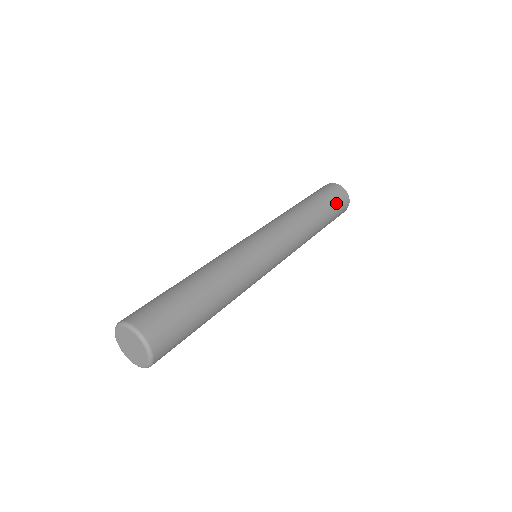
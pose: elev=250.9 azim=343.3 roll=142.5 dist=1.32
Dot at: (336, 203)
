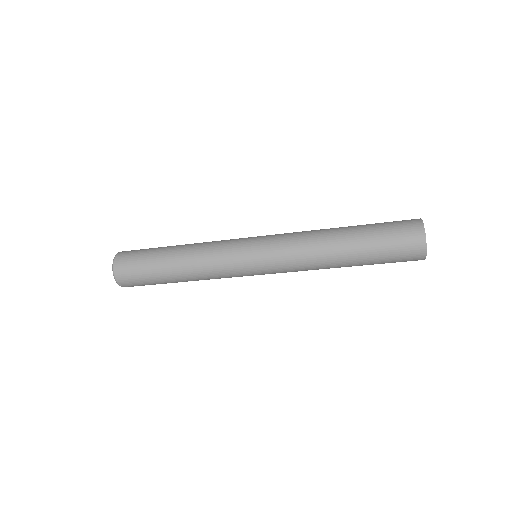
Dot at: (392, 253)
